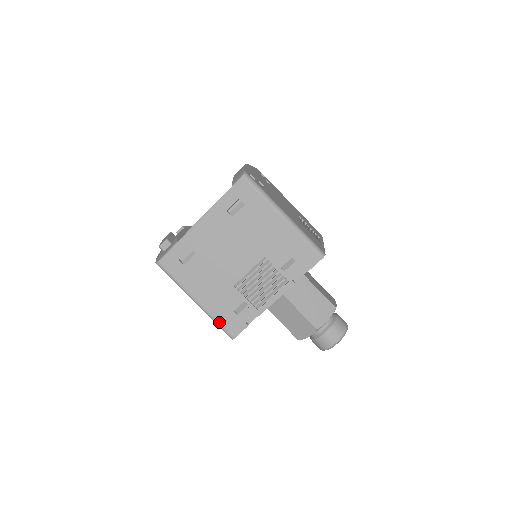
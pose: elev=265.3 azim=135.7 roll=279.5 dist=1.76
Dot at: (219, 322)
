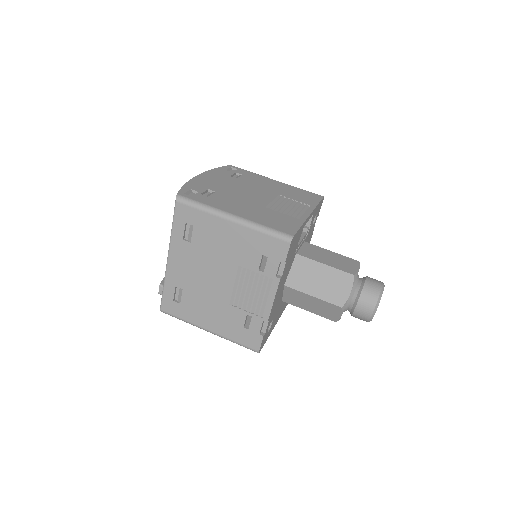
Dot at: (237, 342)
